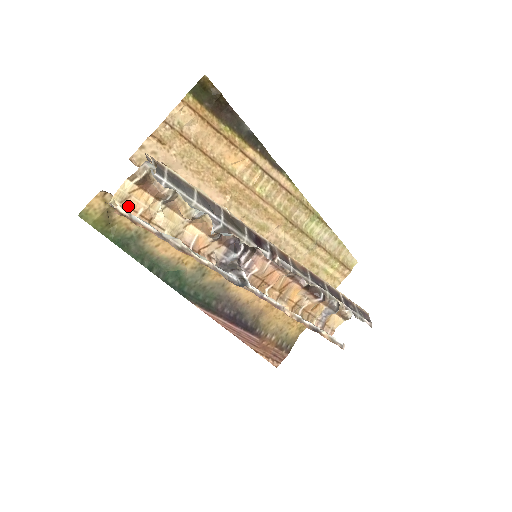
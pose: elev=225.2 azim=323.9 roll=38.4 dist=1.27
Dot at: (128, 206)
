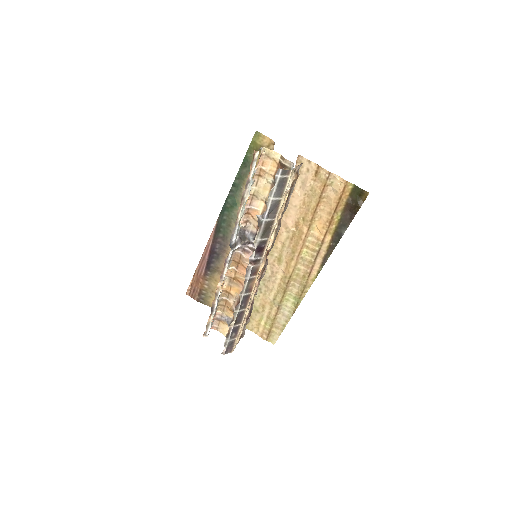
Dot at: (265, 159)
